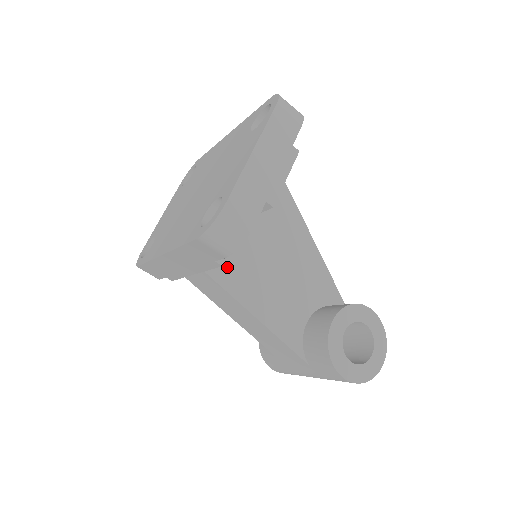
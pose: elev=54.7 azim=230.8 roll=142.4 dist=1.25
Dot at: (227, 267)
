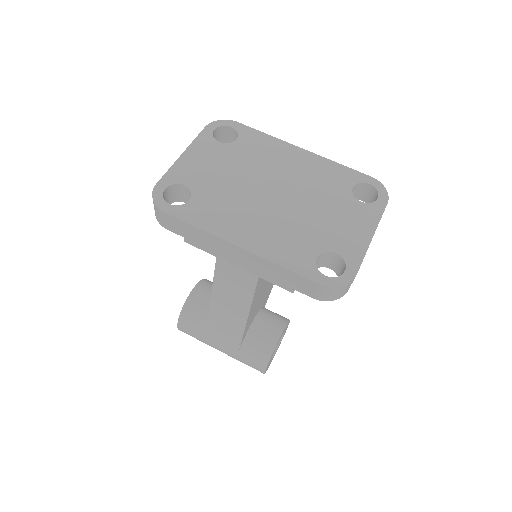
Dot at: occluded
